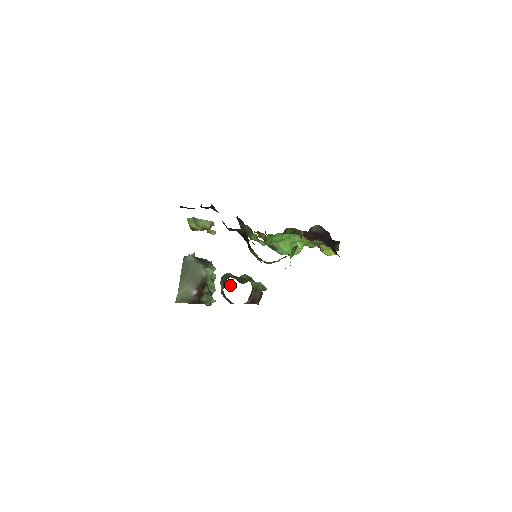
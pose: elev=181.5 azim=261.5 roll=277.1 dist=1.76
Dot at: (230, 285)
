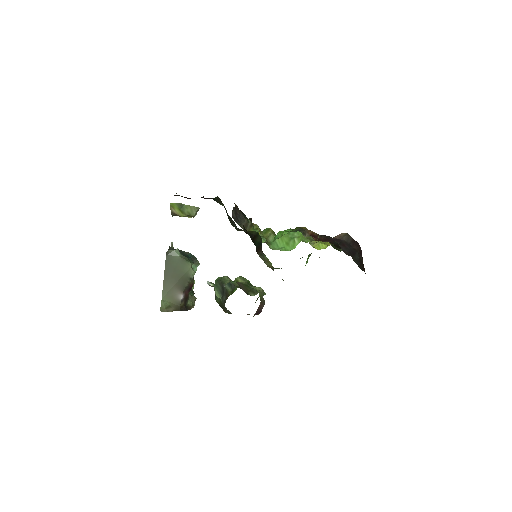
Dot at: occluded
